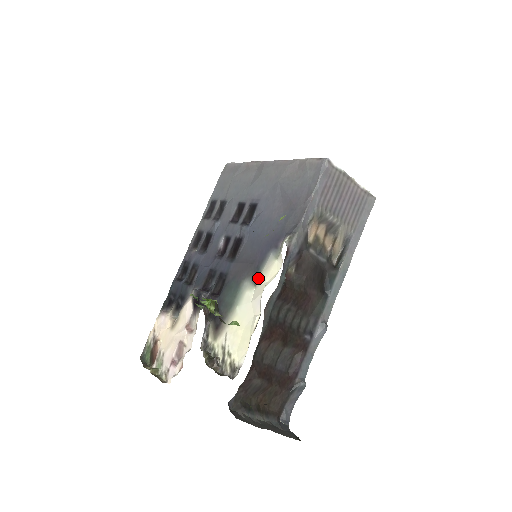
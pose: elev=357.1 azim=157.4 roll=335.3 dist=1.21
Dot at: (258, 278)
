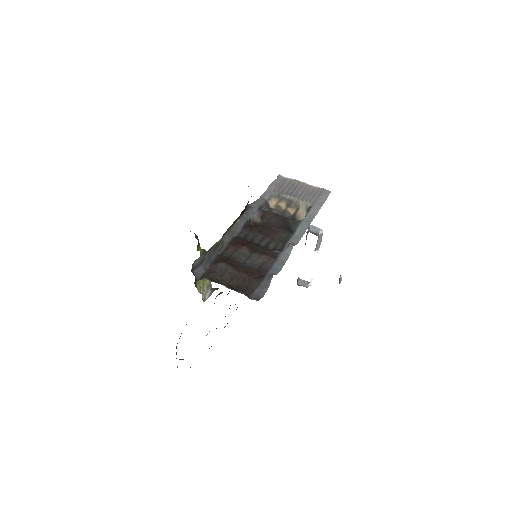
Dot at: occluded
